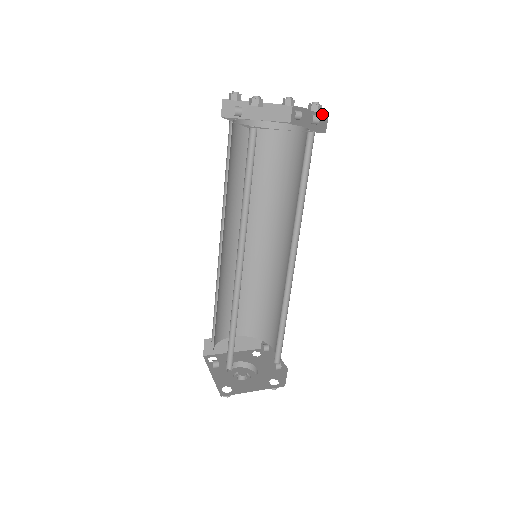
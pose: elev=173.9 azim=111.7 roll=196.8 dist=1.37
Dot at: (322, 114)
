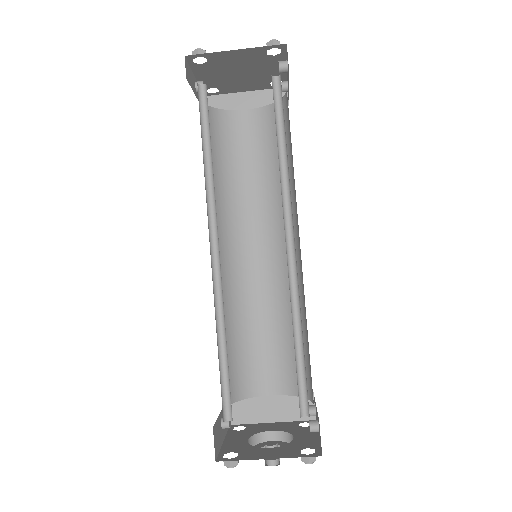
Dot at: occluded
